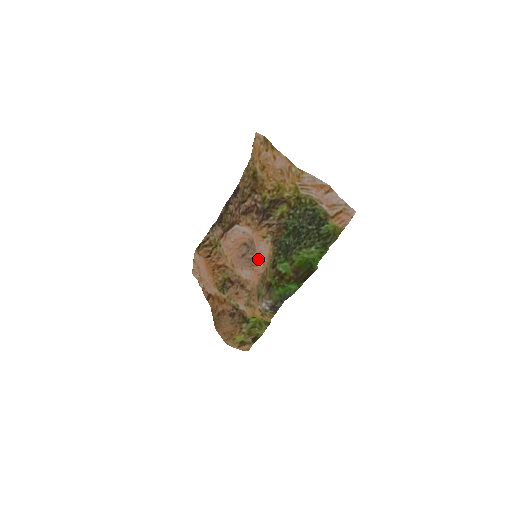
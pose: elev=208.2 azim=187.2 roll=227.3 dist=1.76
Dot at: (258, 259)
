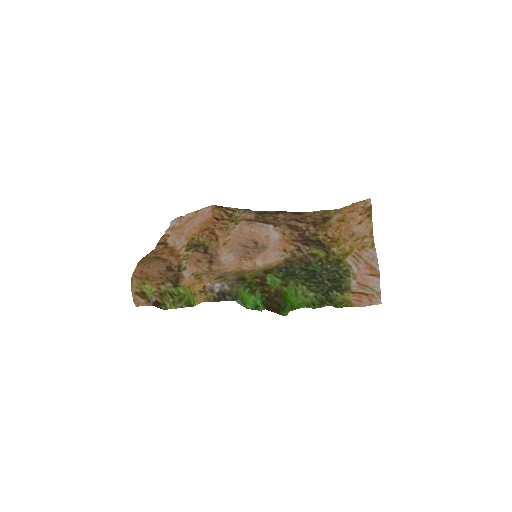
Dot at: (256, 258)
